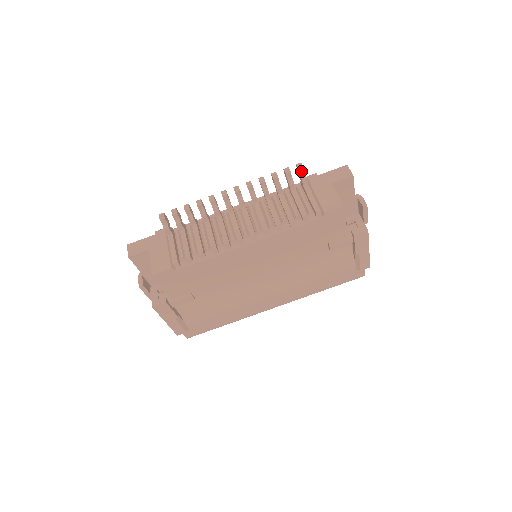
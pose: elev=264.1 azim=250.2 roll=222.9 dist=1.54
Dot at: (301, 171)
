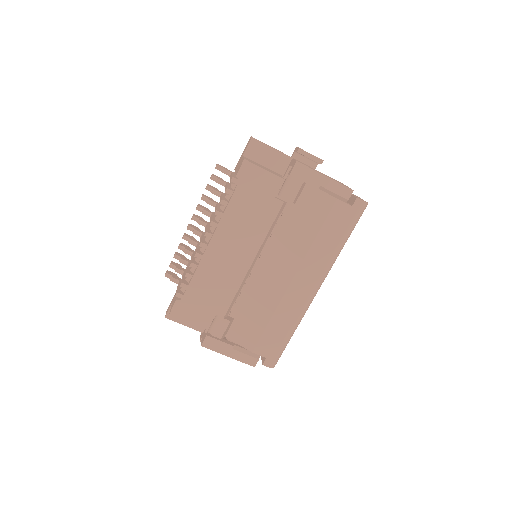
Dot at: (218, 168)
